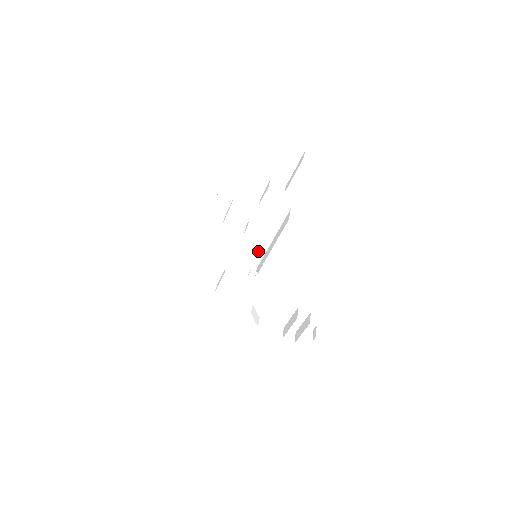
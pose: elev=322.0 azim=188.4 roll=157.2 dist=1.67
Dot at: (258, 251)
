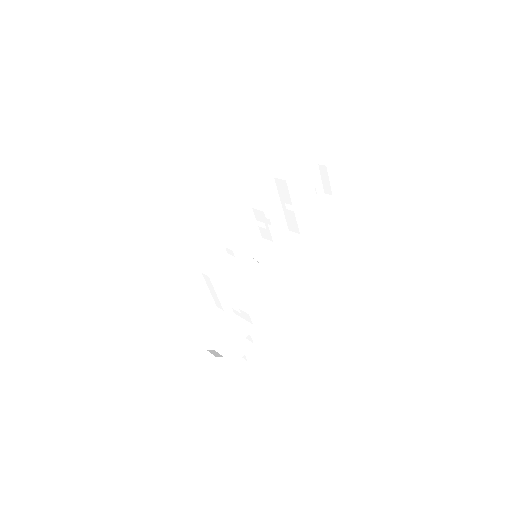
Dot at: (248, 255)
